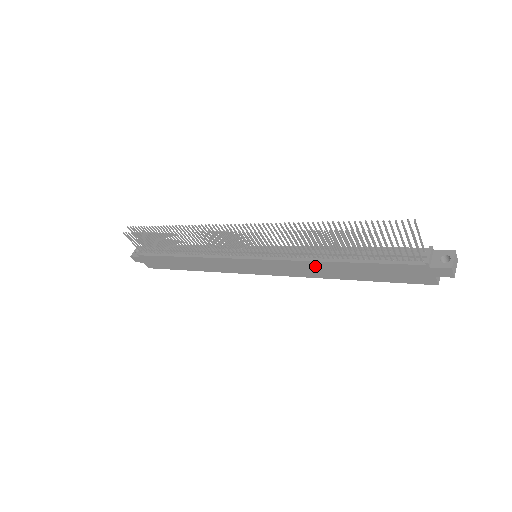
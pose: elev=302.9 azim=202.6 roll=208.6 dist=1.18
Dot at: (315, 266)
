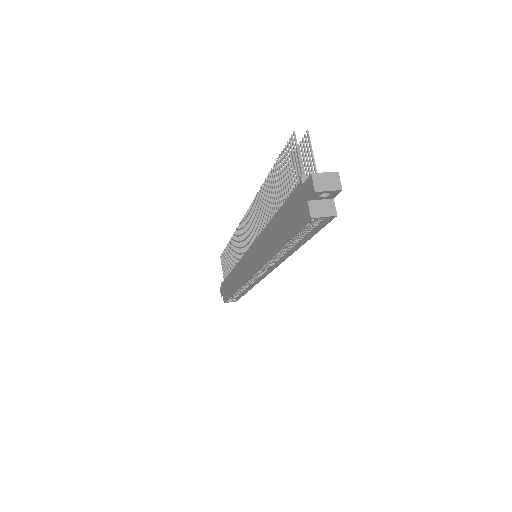
Dot at: (265, 238)
